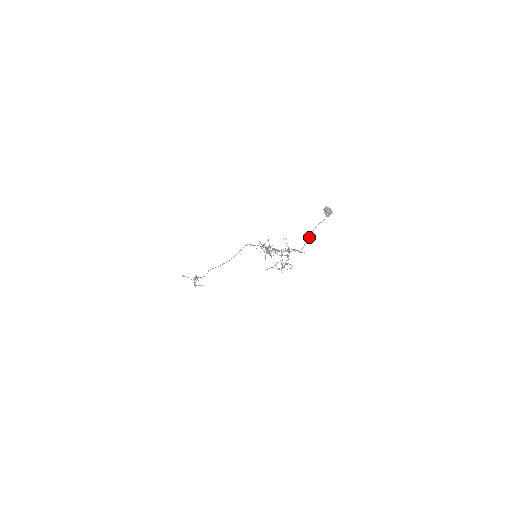
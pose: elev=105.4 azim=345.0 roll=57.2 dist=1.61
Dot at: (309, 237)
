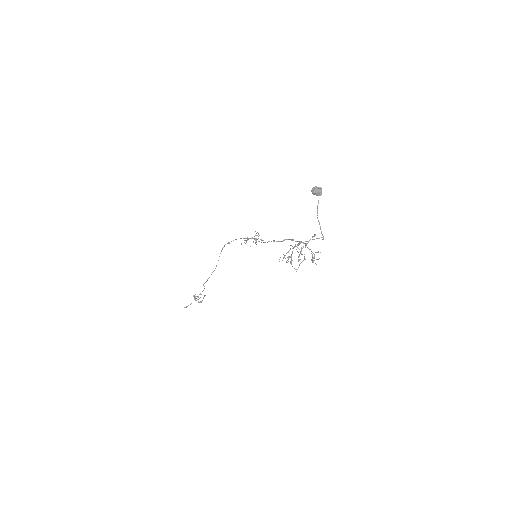
Dot at: (319, 224)
